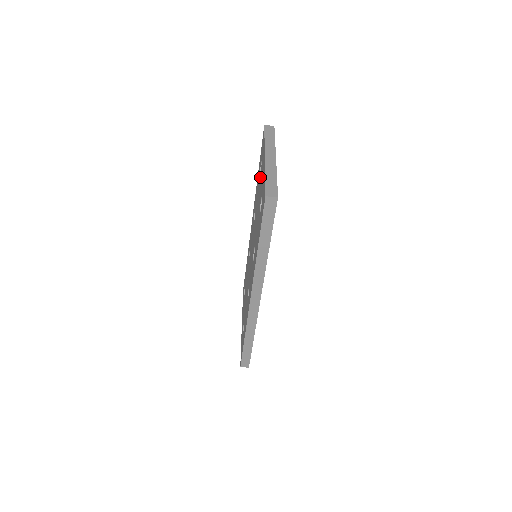
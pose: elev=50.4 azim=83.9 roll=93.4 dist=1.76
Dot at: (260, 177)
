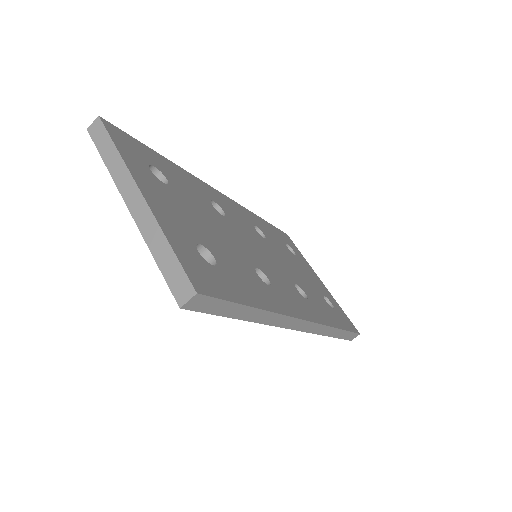
Dot at: occluded
